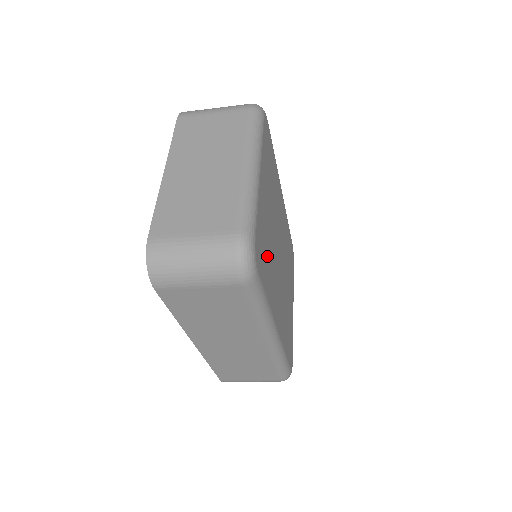
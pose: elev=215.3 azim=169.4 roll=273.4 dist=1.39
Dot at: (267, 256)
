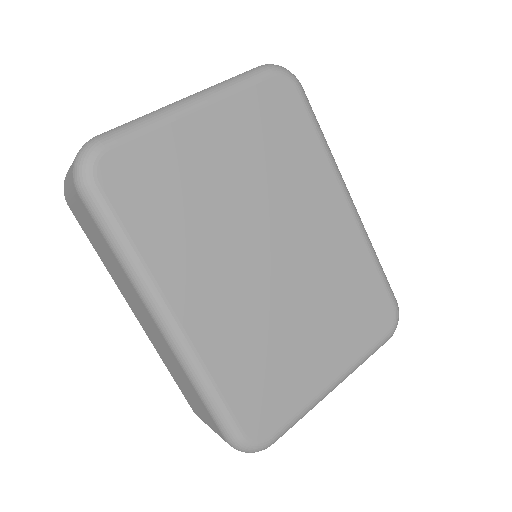
Dot at: (173, 205)
